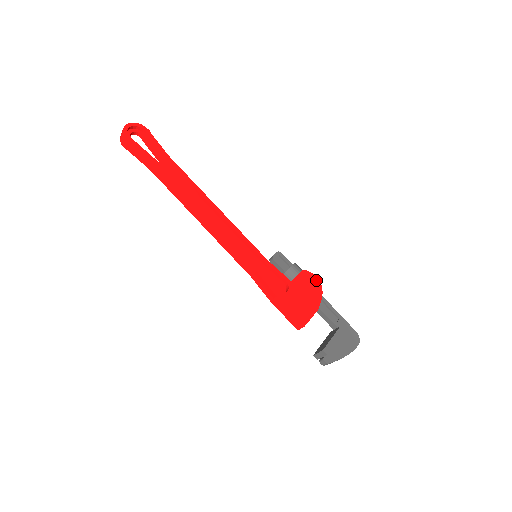
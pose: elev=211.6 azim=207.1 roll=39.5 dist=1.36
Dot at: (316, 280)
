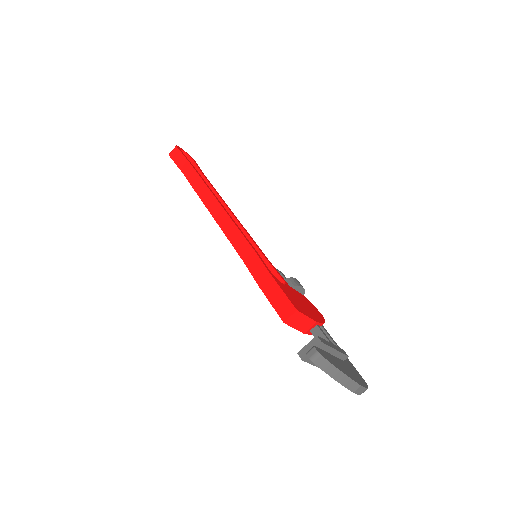
Dot at: (319, 313)
